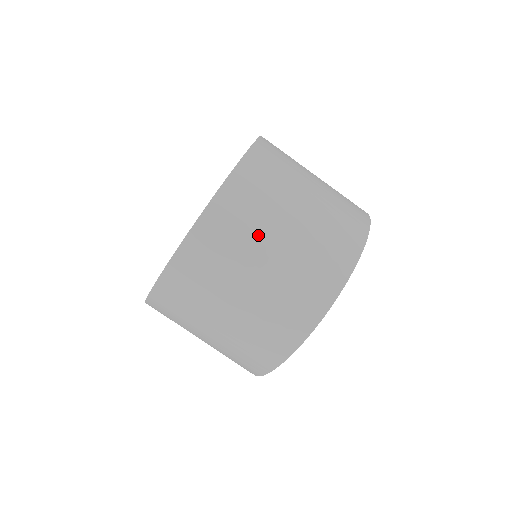
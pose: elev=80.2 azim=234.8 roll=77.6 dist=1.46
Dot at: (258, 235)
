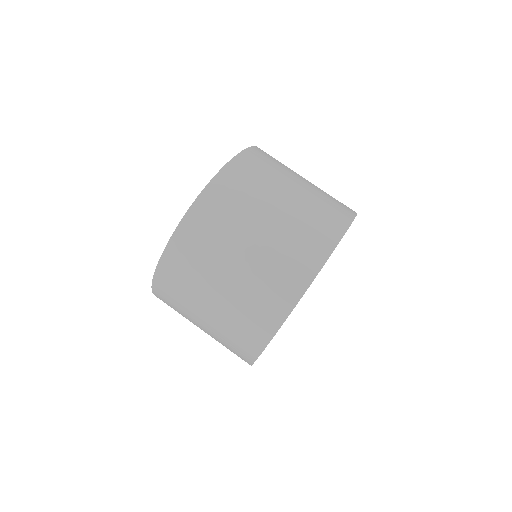
Dot at: occluded
